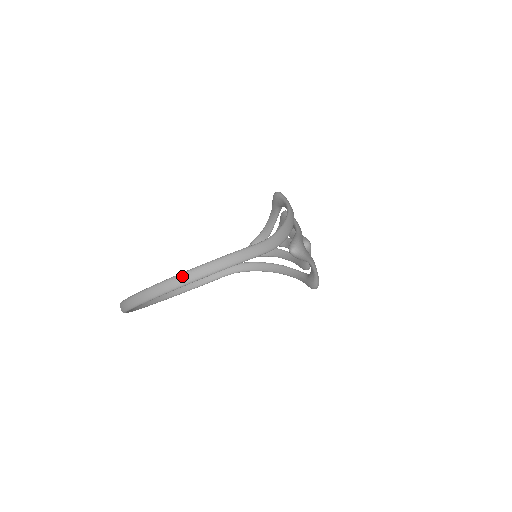
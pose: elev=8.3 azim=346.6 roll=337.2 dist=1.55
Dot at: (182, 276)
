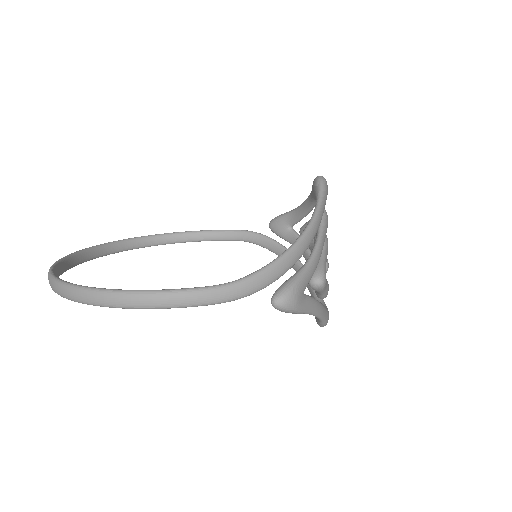
Dot at: (91, 293)
